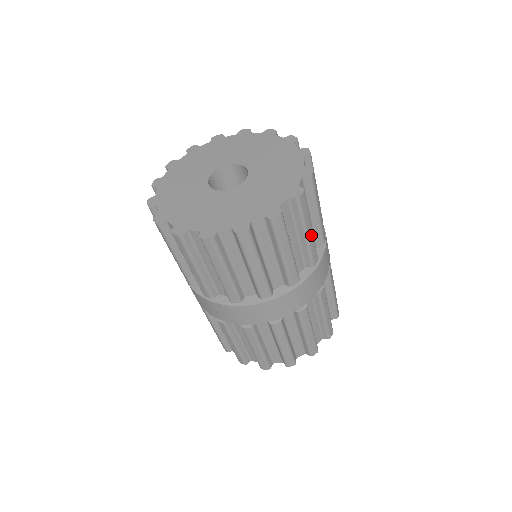
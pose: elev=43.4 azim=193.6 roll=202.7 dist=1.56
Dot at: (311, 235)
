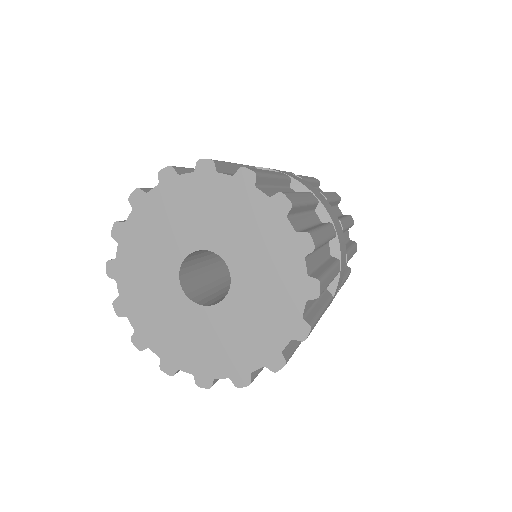
Dot at: (332, 274)
